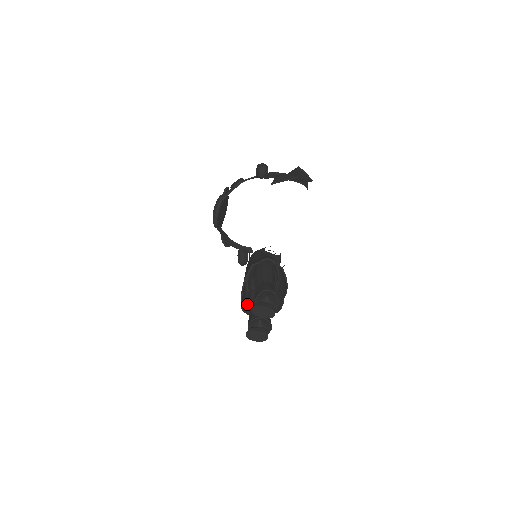
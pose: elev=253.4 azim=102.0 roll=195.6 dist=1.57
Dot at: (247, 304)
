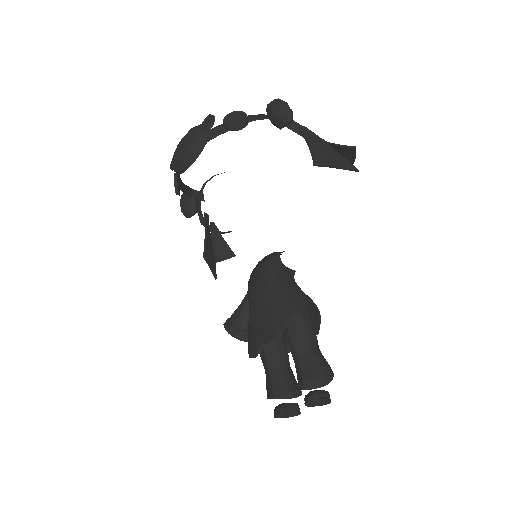
Dot at: occluded
